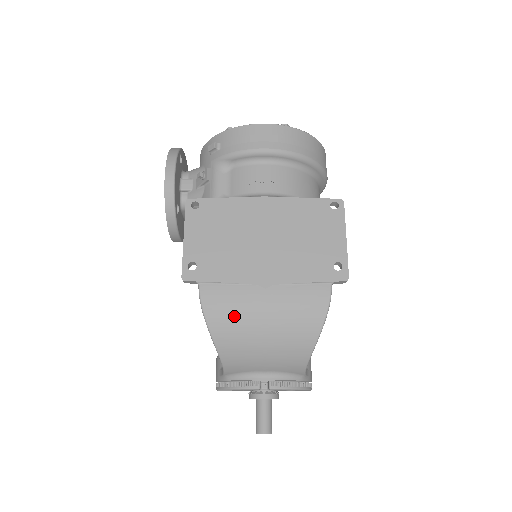
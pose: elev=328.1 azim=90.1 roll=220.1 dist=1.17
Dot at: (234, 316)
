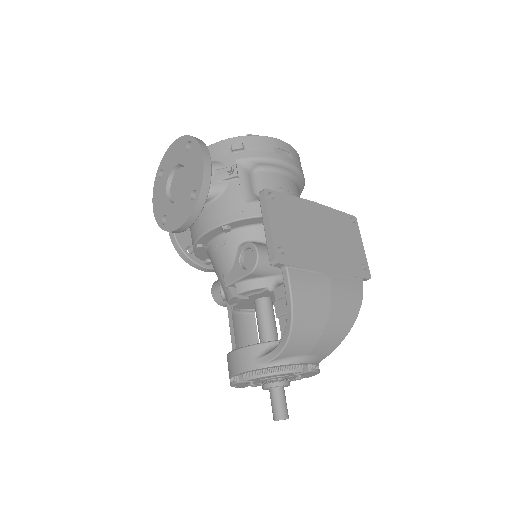
Dot at: (312, 300)
